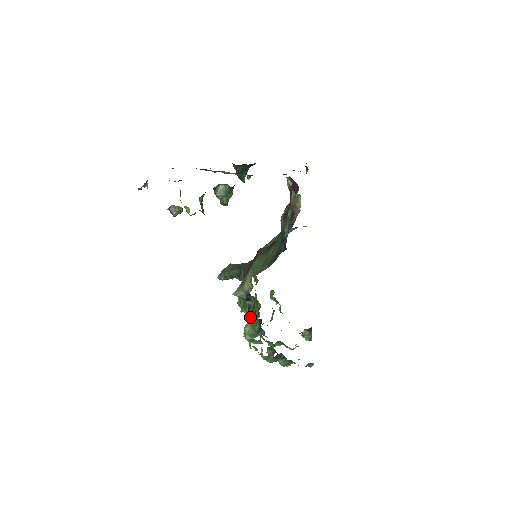
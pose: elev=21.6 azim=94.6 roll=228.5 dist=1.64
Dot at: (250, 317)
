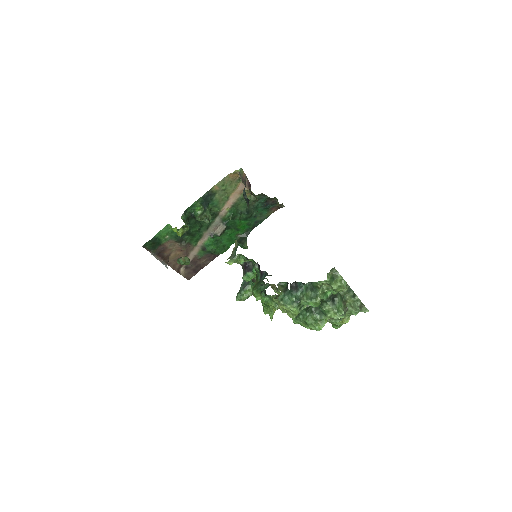
Dot at: occluded
